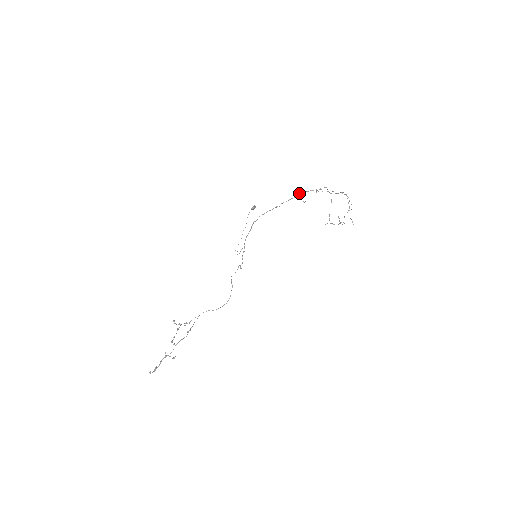
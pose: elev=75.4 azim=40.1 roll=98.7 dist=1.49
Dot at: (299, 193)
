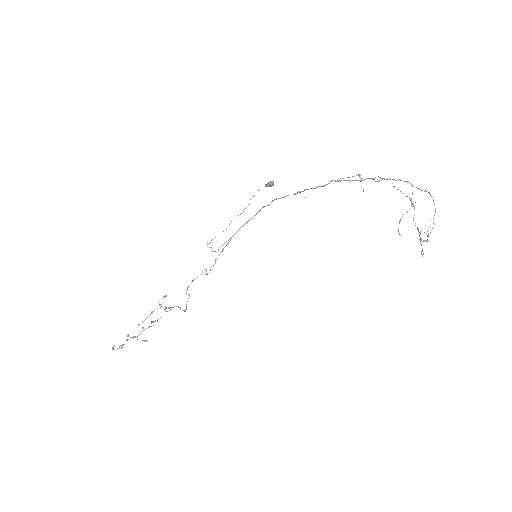
Dot at: (334, 180)
